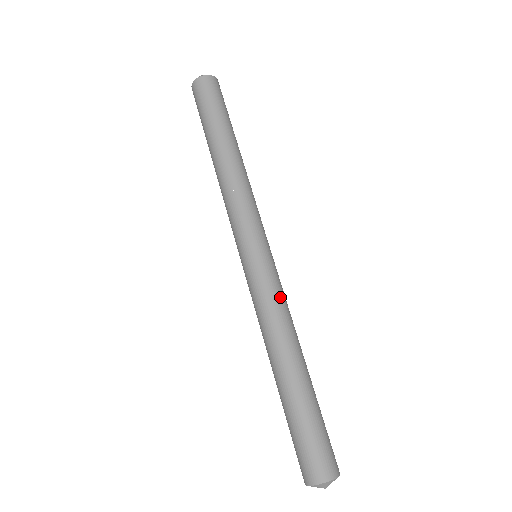
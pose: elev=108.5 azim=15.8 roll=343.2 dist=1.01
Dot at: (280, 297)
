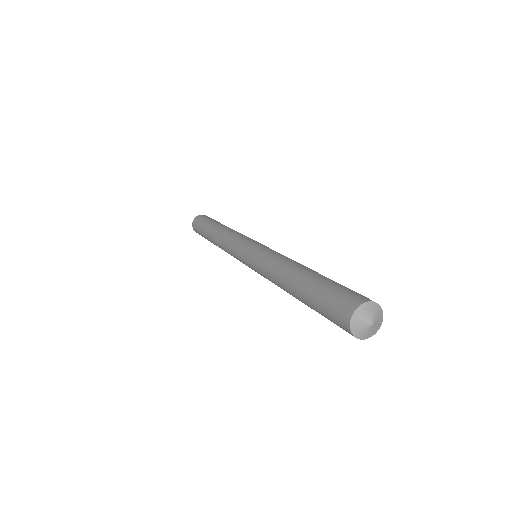
Dot at: (281, 254)
